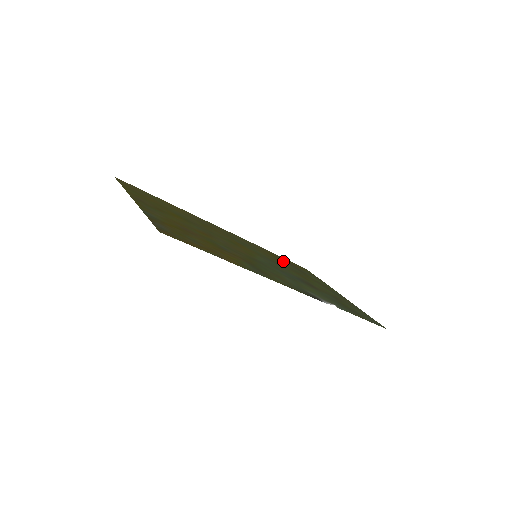
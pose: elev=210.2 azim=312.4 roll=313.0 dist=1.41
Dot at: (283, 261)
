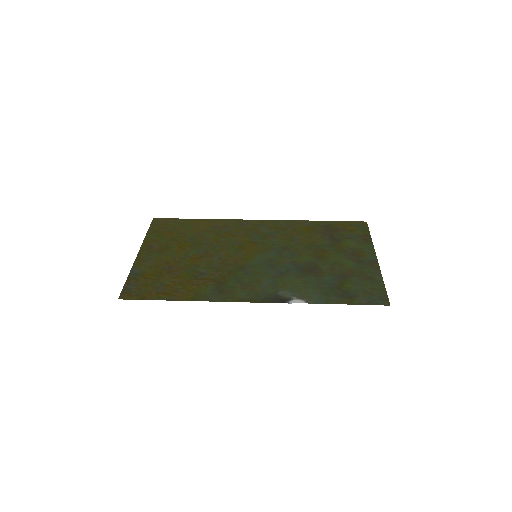
Dot at: (318, 233)
